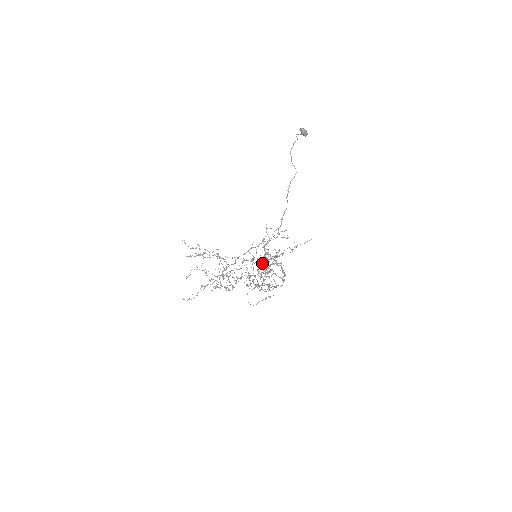
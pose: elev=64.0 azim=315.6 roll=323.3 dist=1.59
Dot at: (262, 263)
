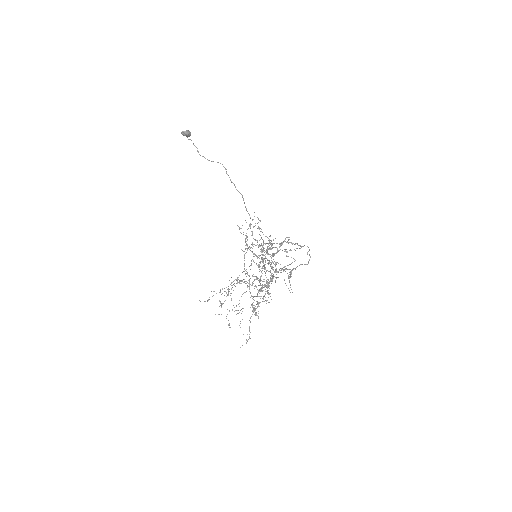
Dot at: occluded
